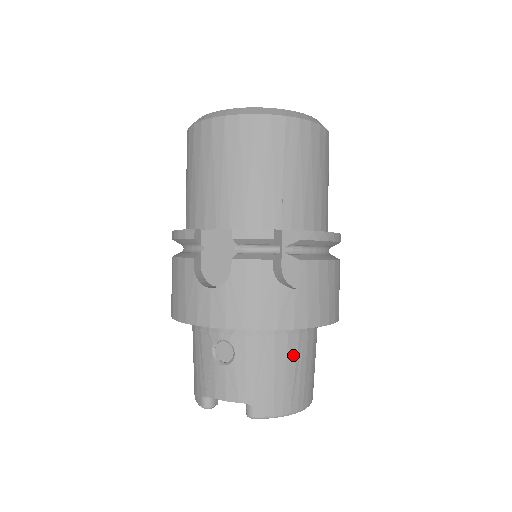
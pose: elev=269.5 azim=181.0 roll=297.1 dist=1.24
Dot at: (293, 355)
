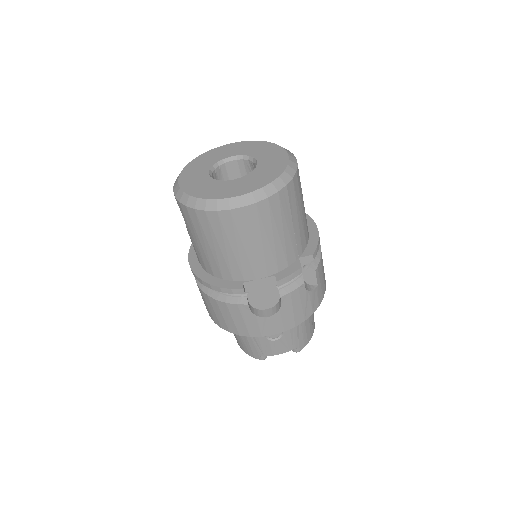
Dot at: occluded
